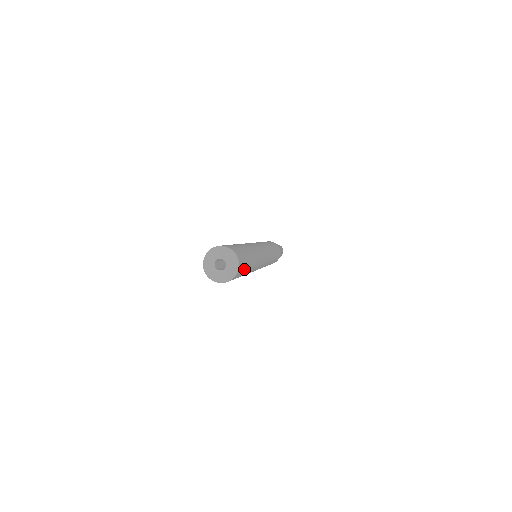
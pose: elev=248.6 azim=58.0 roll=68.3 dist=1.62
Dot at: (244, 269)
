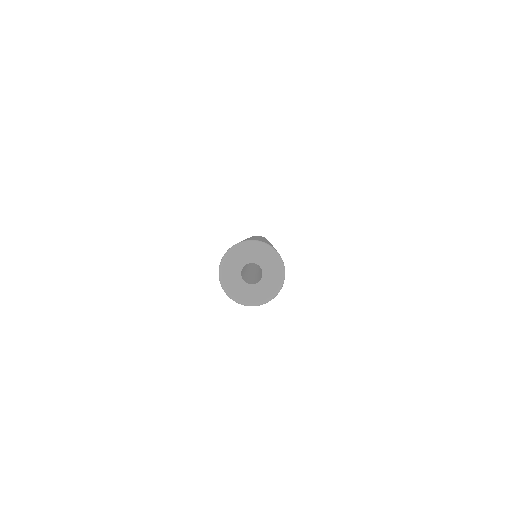
Dot at: occluded
